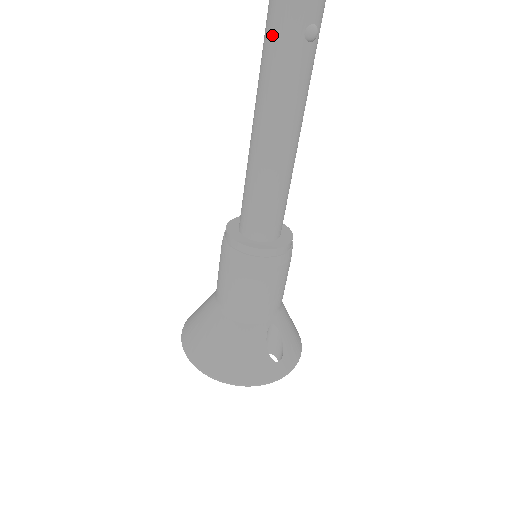
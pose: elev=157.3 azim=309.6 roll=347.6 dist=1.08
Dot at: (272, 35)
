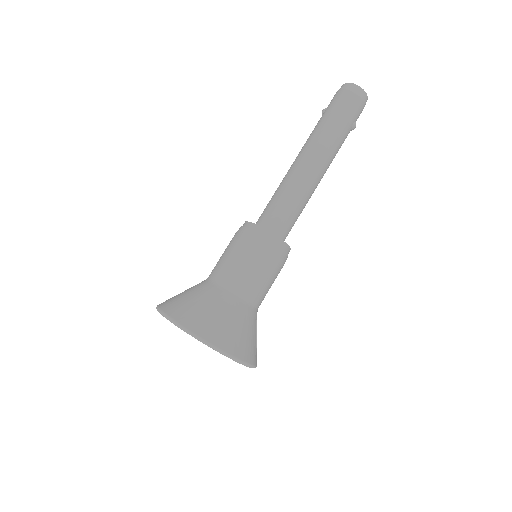
Dot at: (339, 115)
